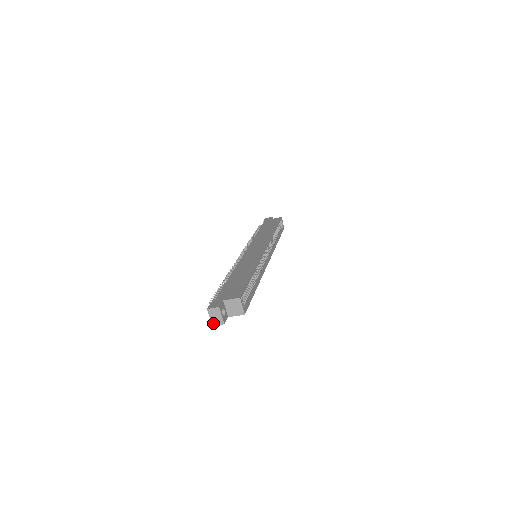
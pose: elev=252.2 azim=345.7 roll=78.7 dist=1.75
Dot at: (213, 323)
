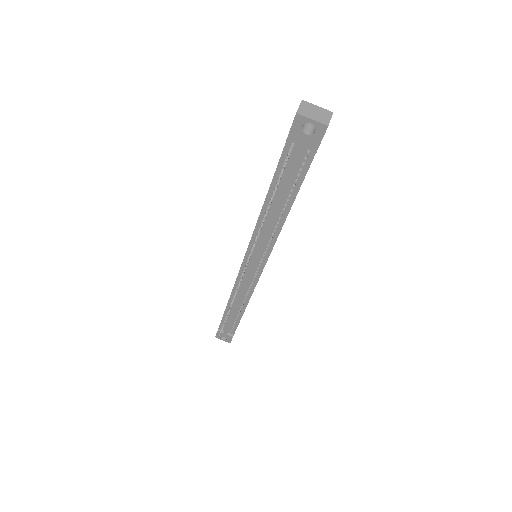
Dot at: (324, 122)
